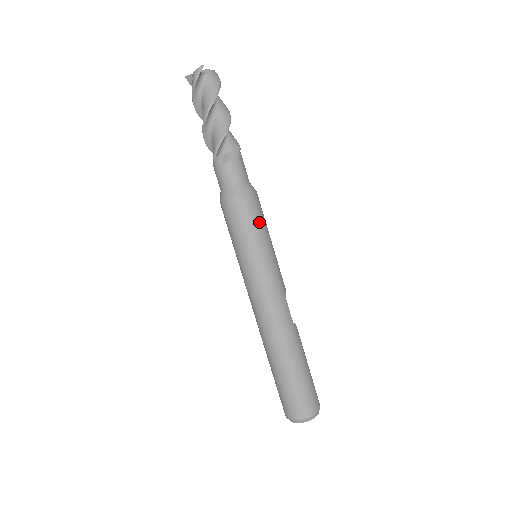
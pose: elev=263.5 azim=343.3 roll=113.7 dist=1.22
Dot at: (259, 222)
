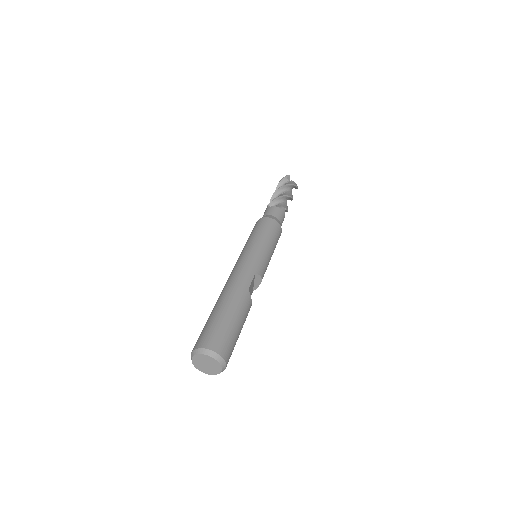
Dot at: (269, 232)
